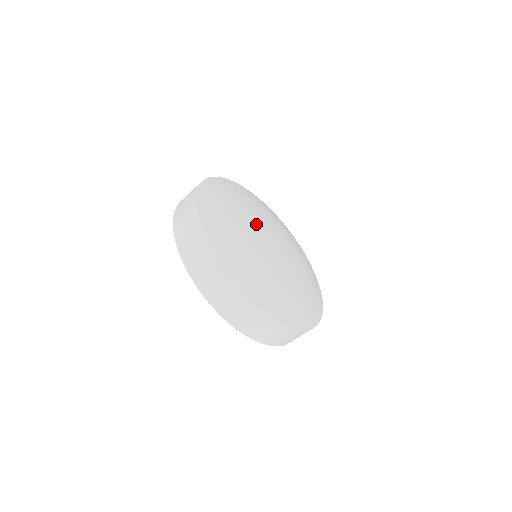
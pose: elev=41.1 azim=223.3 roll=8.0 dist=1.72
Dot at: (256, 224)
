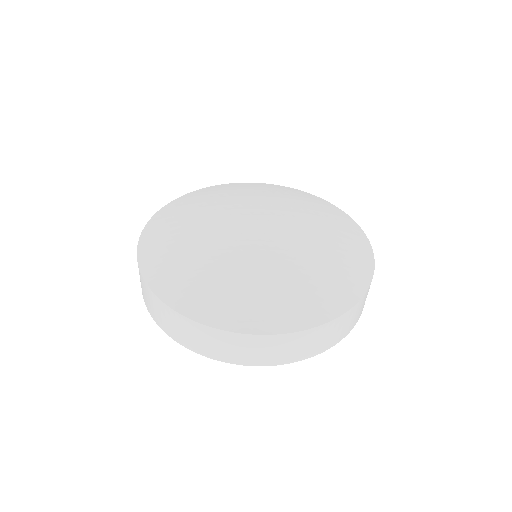
Dot at: (221, 225)
